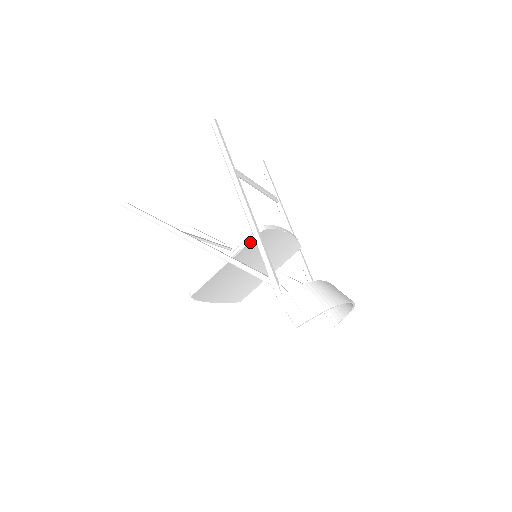
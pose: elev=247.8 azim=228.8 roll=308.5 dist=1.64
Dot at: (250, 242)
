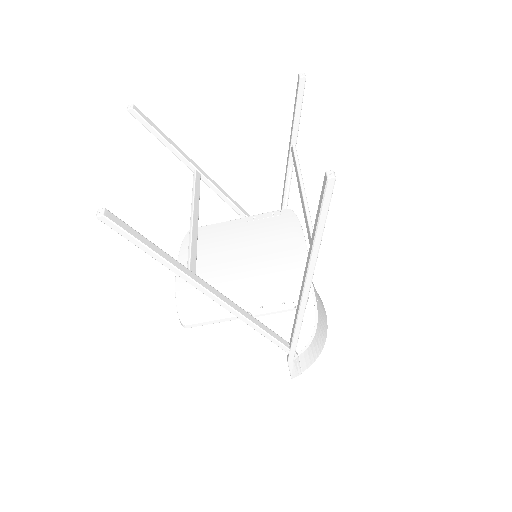
Dot at: (284, 309)
